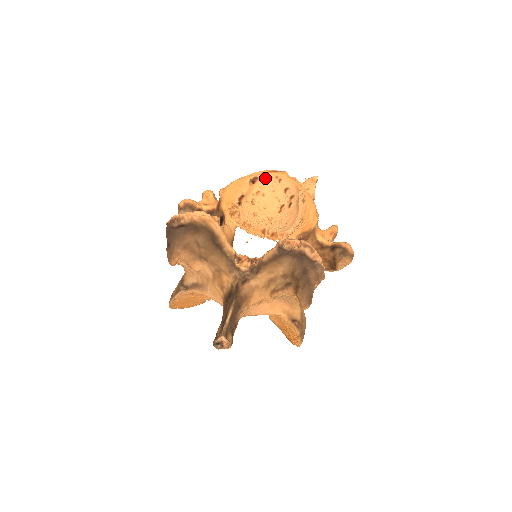
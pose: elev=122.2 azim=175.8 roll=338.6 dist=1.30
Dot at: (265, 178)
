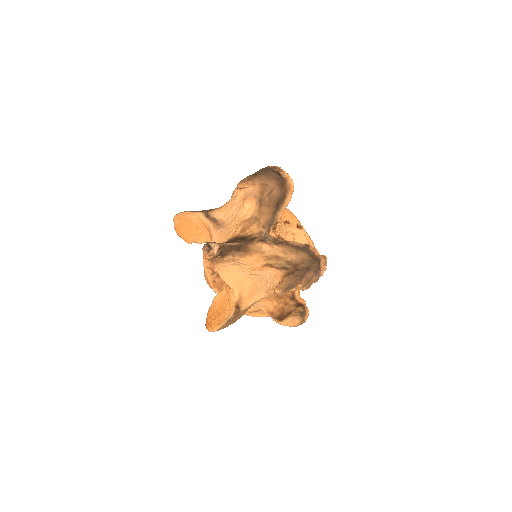
Dot at: (304, 234)
